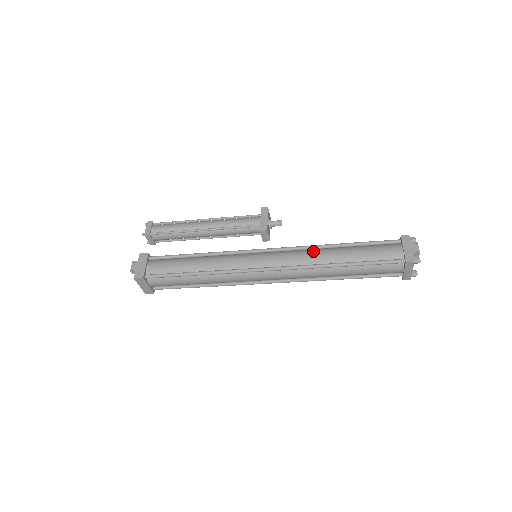
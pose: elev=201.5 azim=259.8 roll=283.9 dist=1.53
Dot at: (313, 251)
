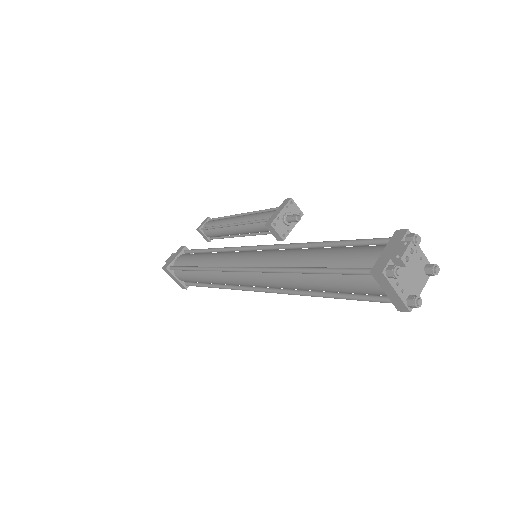
Dot at: (290, 250)
